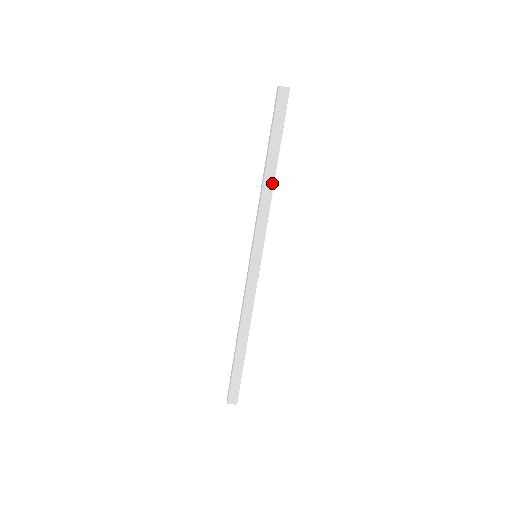
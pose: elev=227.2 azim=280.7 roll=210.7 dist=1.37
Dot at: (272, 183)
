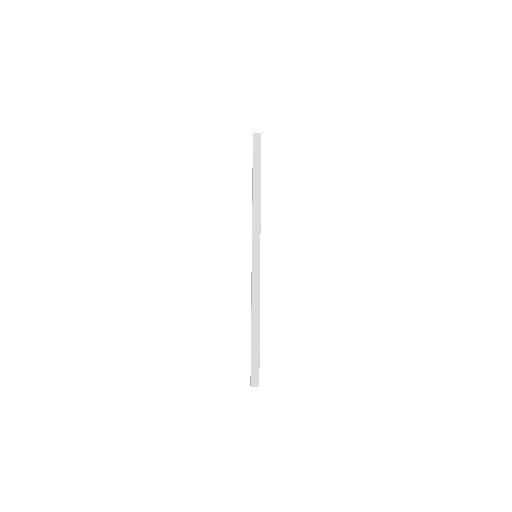
Dot at: (259, 199)
